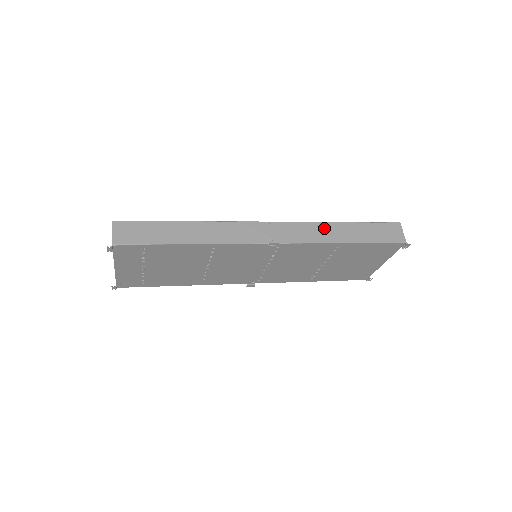
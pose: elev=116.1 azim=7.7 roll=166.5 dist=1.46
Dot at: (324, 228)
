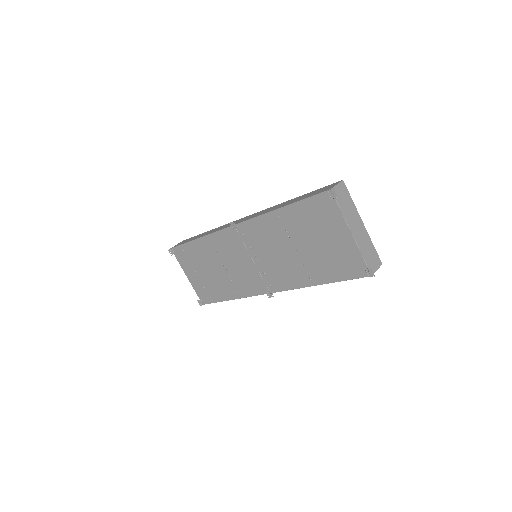
Dot at: occluded
